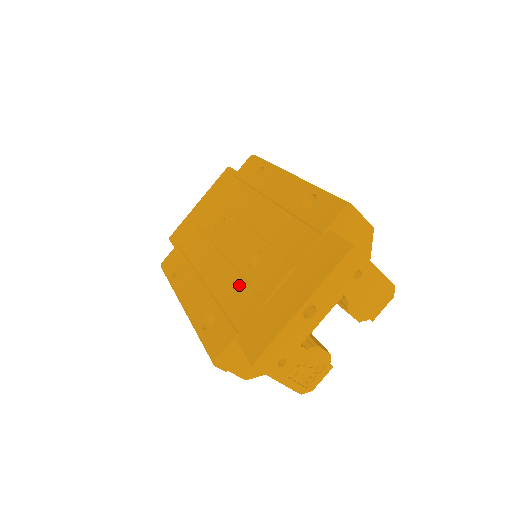
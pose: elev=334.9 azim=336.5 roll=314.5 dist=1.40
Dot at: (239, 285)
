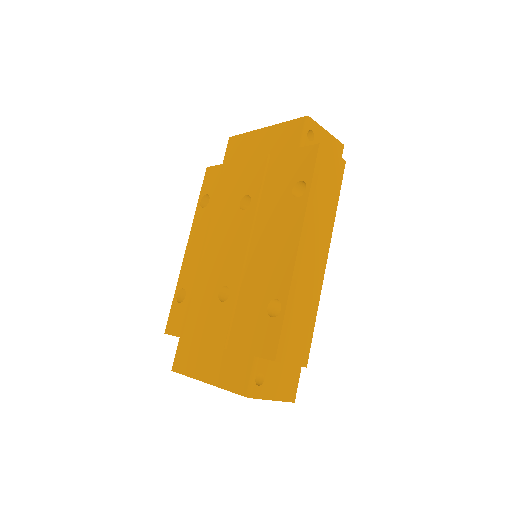
Dot at: (206, 298)
